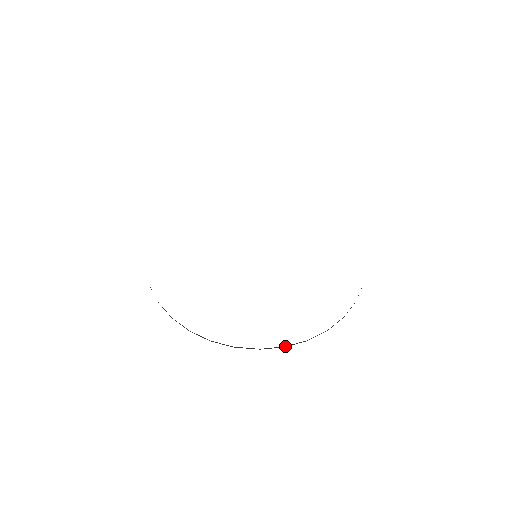
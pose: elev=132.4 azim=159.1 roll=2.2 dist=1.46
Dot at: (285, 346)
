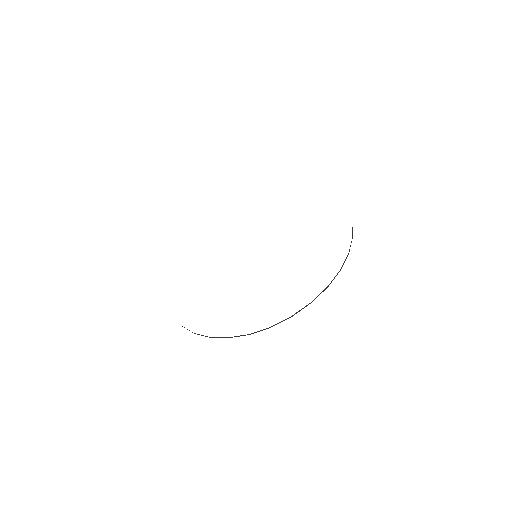
Dot at: (249, 334)
